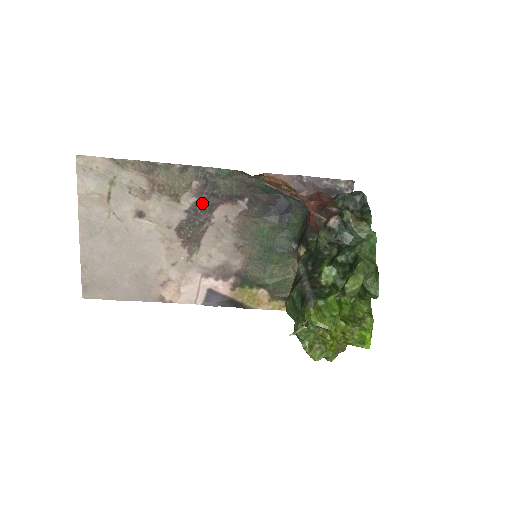
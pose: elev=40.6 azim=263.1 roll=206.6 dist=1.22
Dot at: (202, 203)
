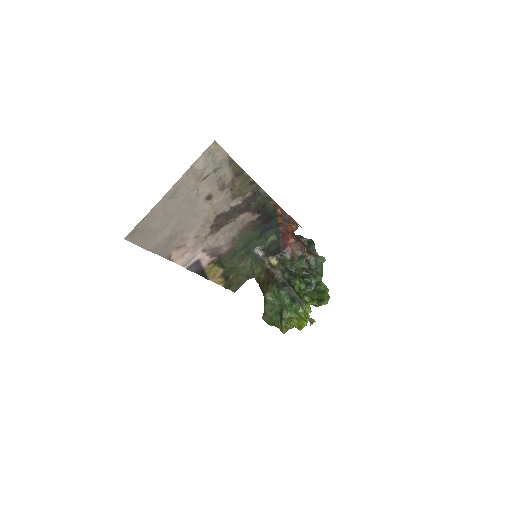
Dot at: (241, 206)
